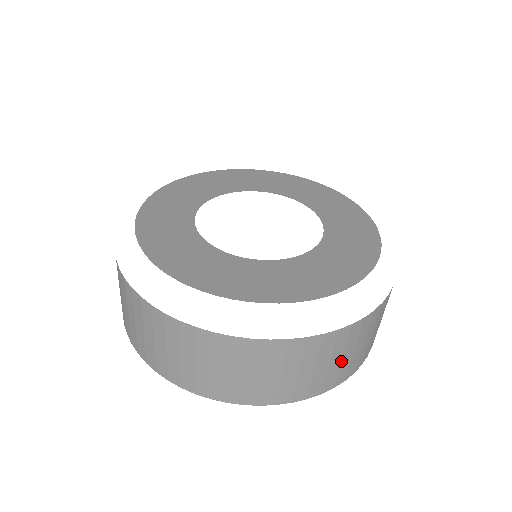
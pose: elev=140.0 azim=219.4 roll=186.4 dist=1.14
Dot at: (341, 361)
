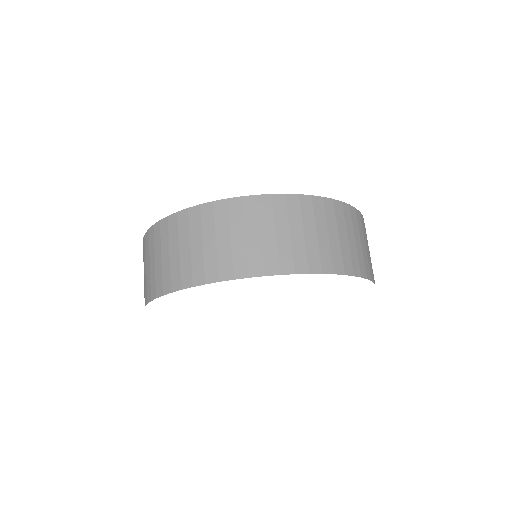
Dot at: occluded
